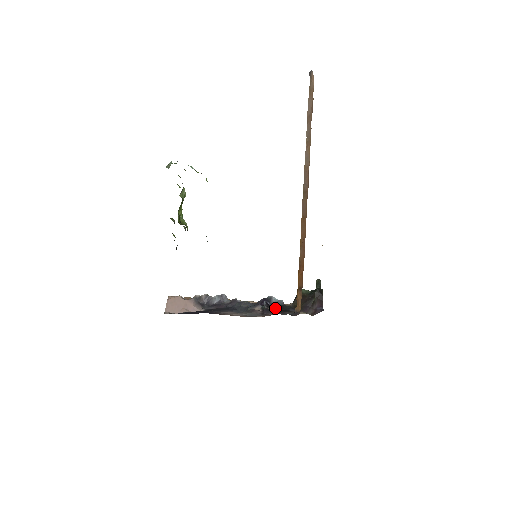
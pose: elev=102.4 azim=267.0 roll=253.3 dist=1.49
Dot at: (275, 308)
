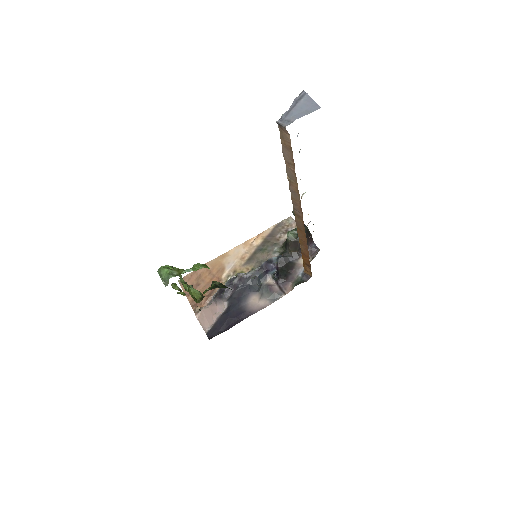
Dot at: (279, 266)
